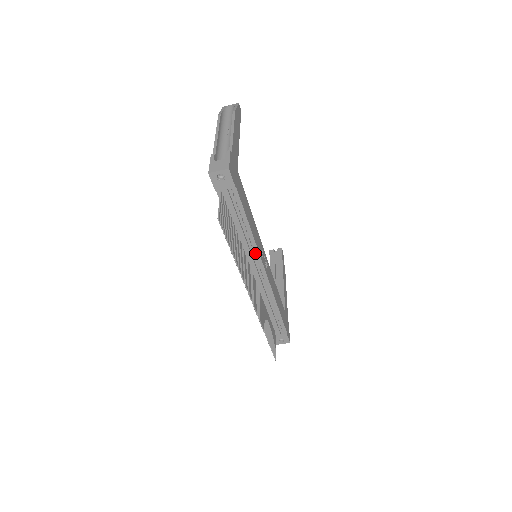
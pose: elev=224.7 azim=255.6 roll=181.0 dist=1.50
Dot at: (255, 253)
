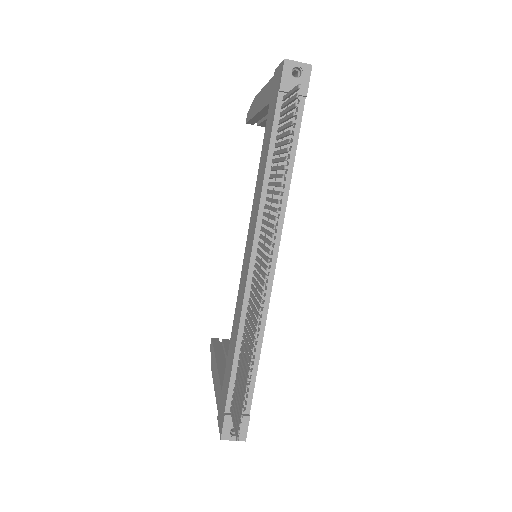
Dot at: (277, 225)
